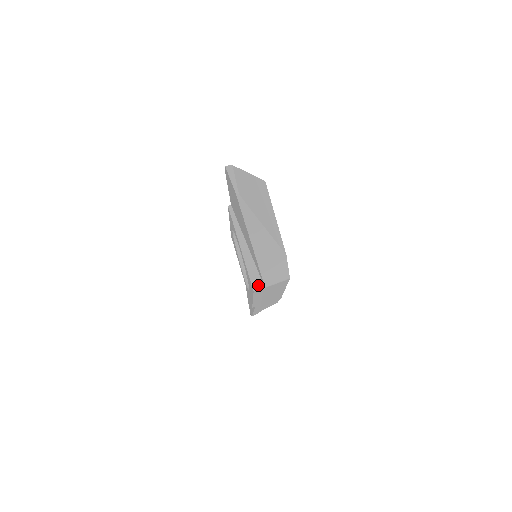
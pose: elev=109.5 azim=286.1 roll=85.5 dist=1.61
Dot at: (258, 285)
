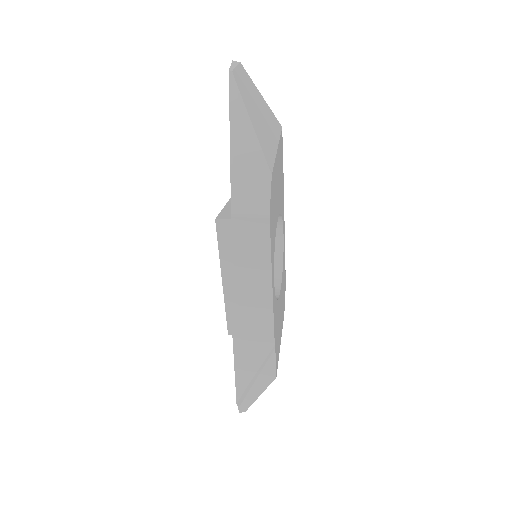
Dot at: (225, 216)
